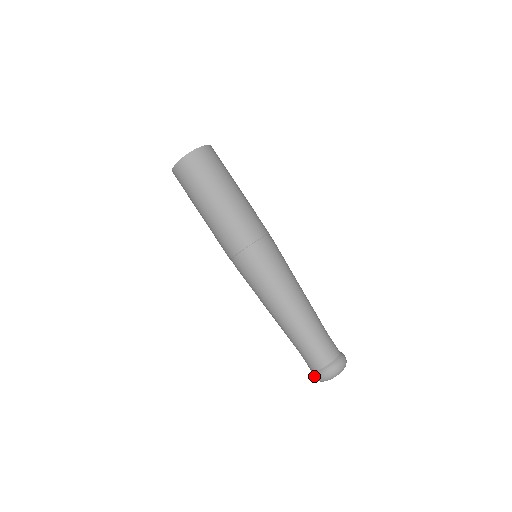
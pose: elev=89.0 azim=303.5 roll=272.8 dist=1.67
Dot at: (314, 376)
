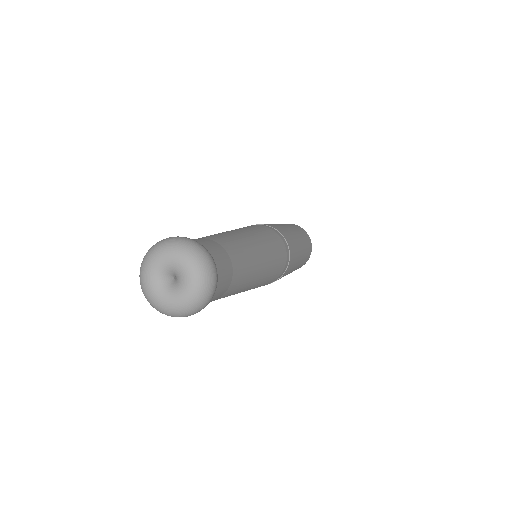
Dot at: occluded
